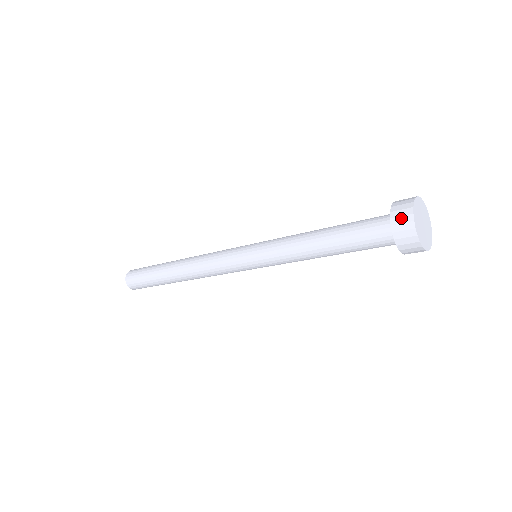
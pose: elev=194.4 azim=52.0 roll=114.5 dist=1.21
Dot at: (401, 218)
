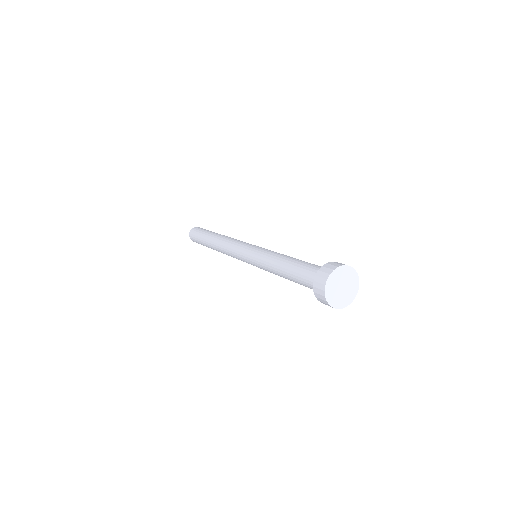
Dot at: (320, 279)
